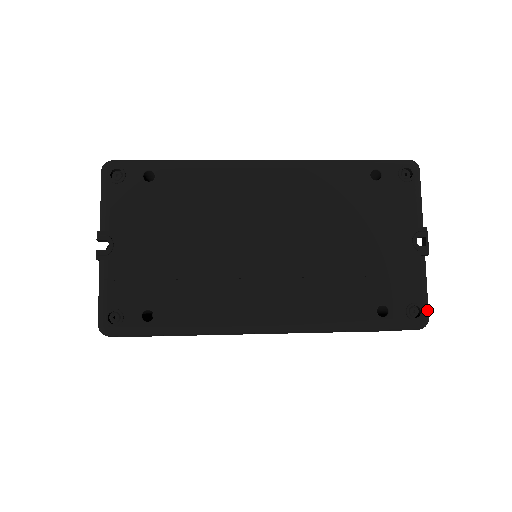
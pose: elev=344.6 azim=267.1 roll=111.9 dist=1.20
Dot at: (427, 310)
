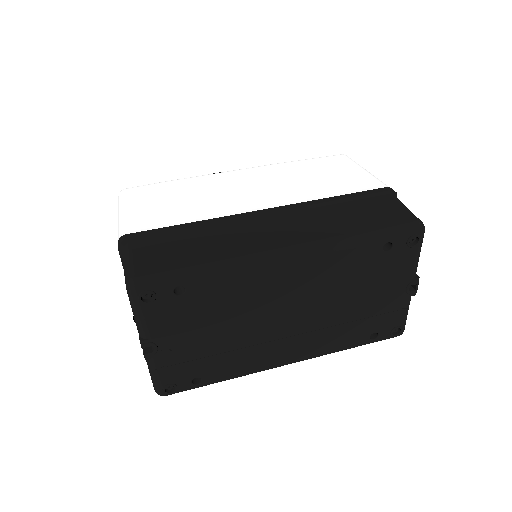
Dot at: occluded
